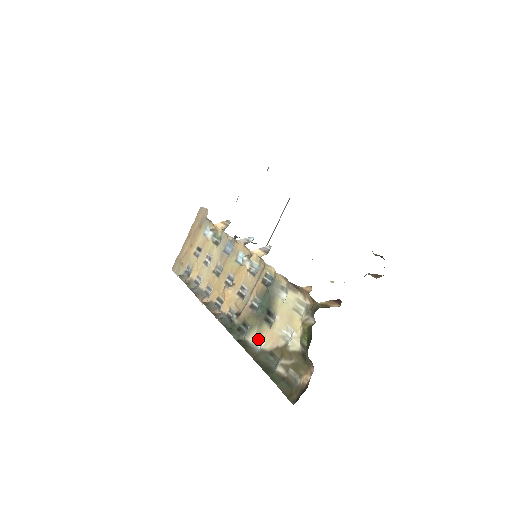
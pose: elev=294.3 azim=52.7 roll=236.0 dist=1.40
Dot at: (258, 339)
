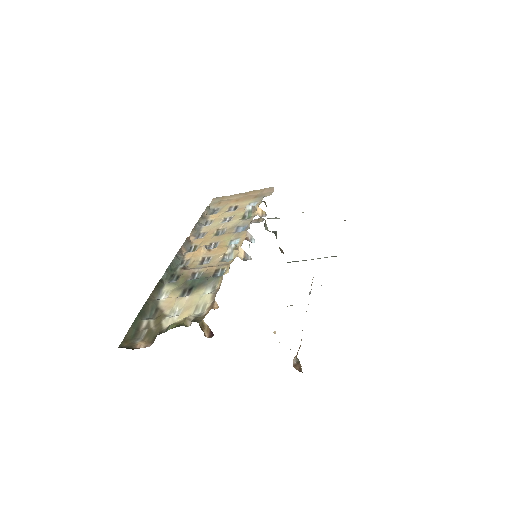
Dot at: (167, 294)
